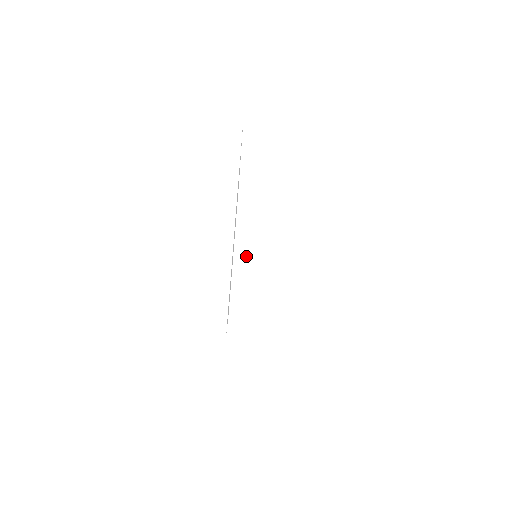
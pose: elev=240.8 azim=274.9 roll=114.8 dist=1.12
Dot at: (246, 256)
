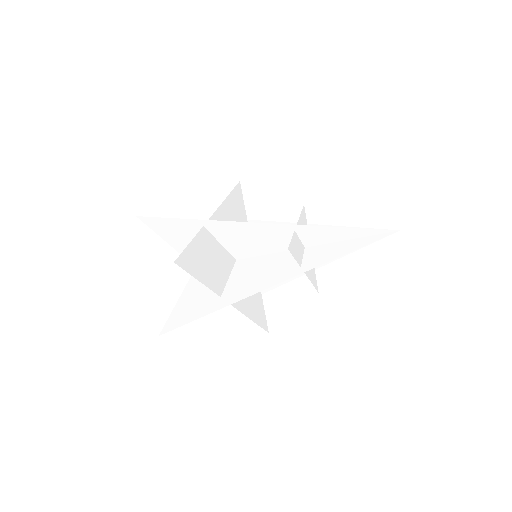
Dot at: (248, 259)
